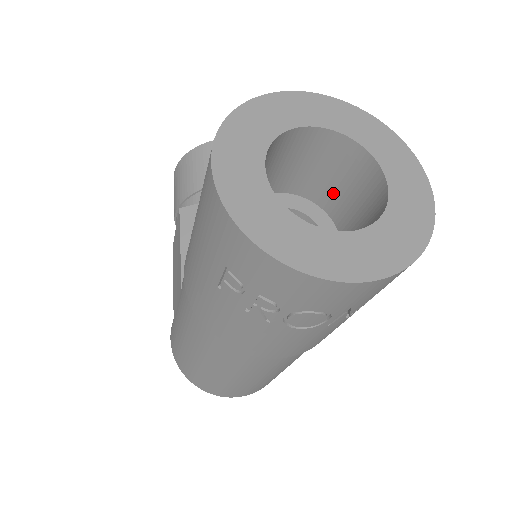
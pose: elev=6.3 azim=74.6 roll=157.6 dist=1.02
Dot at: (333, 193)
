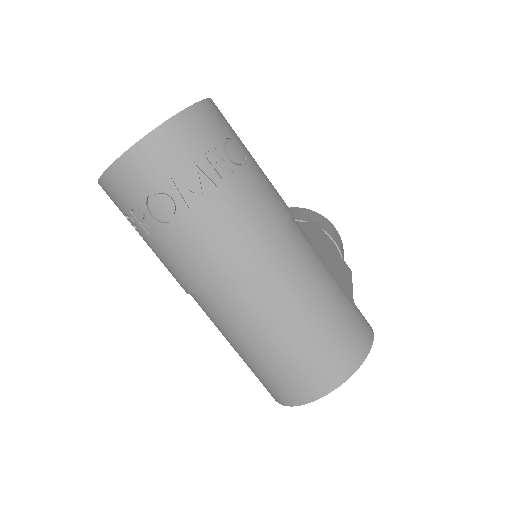
Dot at: occluded
